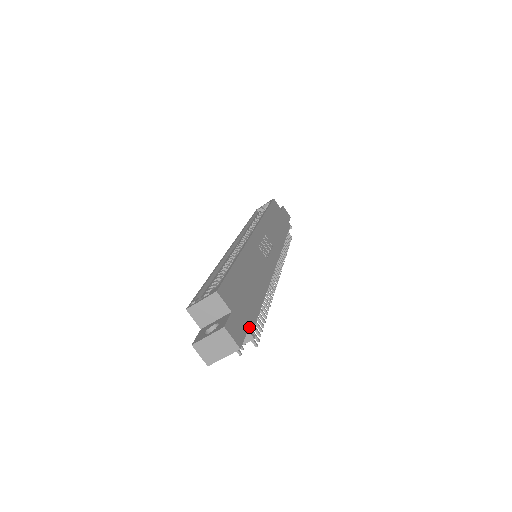
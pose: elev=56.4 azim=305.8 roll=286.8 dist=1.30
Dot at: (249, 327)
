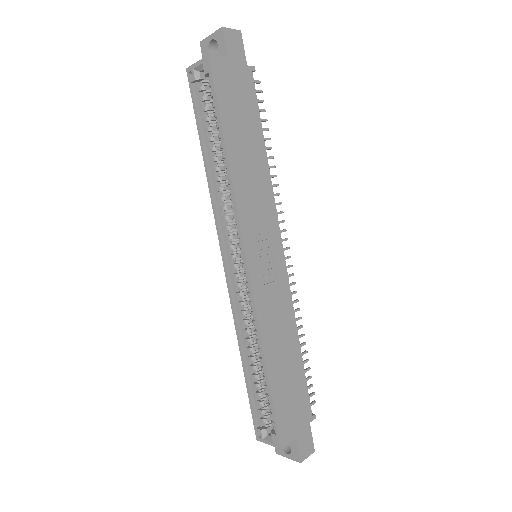
Dot at: (309, 418)
